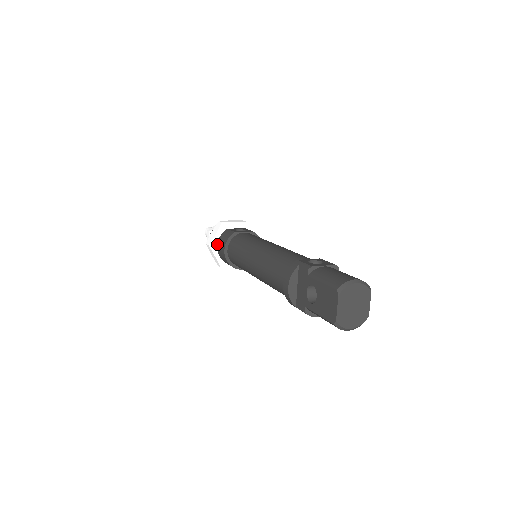
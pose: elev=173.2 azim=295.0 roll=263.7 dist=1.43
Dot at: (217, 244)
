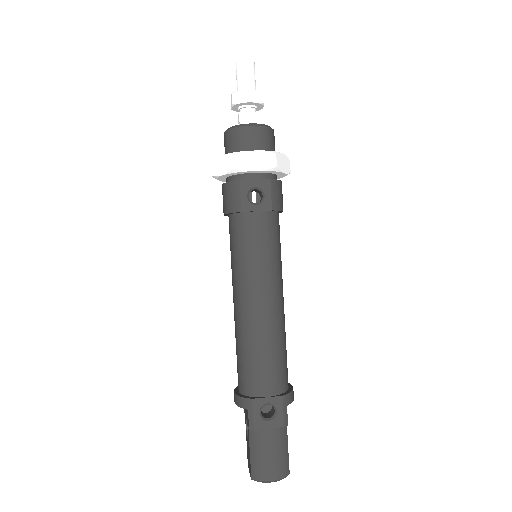
Dot at: (222, 185)
